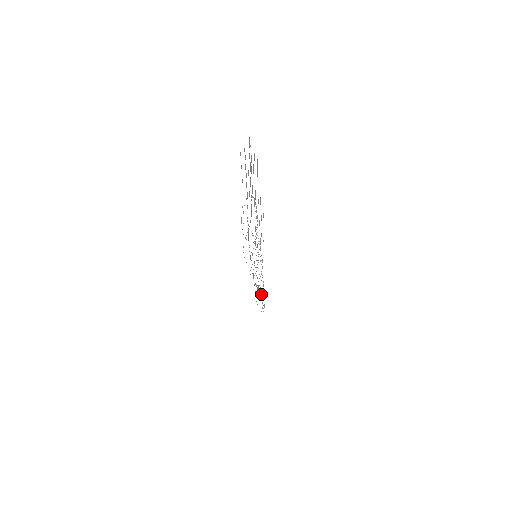
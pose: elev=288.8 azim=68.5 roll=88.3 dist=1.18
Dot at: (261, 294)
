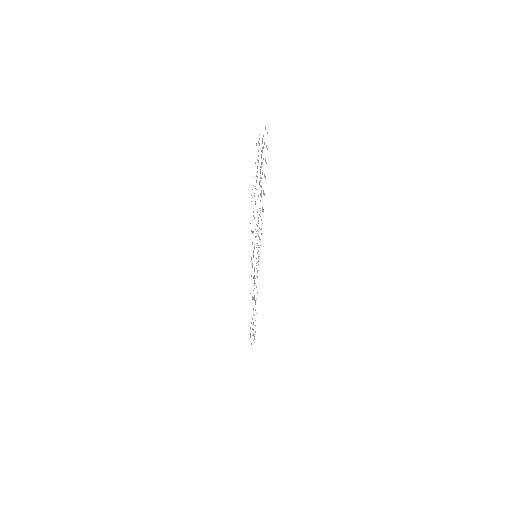
Dot at: occluded
